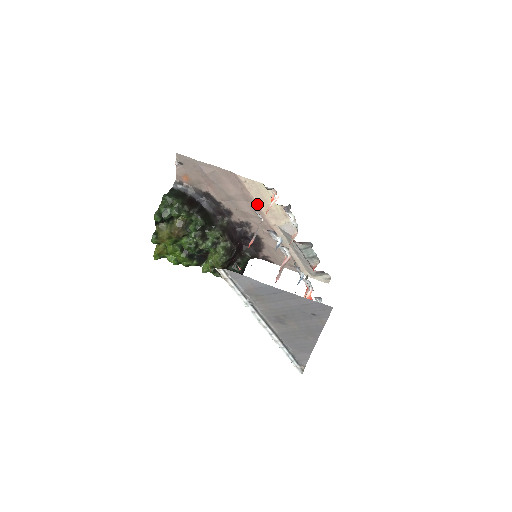
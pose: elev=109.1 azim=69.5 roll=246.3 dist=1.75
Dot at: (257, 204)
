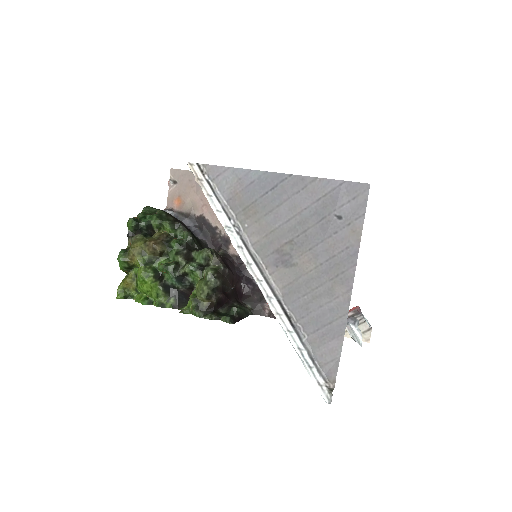
Dot at: occluded
